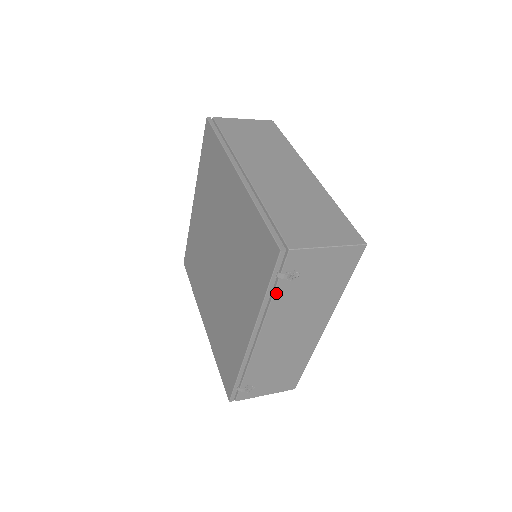
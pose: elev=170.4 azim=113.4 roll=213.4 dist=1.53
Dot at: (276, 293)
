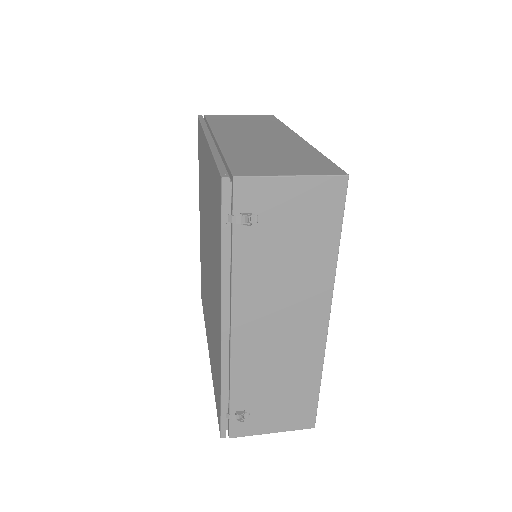
Dot at: (236, 250)
